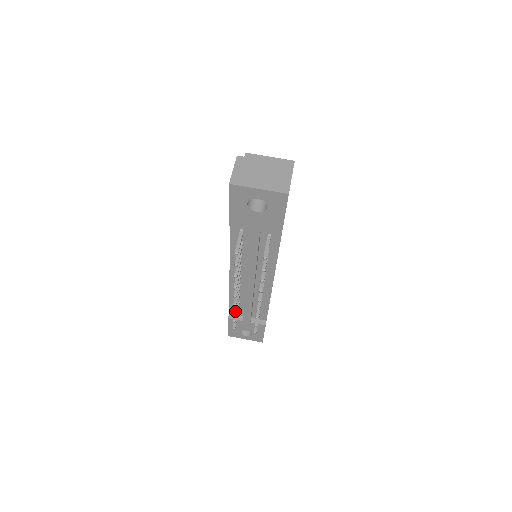
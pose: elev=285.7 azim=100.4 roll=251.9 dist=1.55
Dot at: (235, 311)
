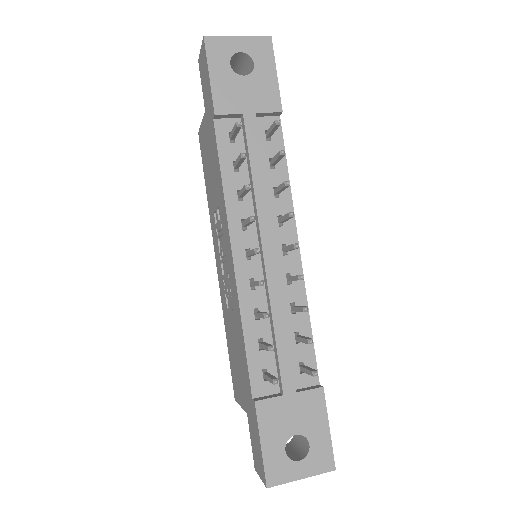
Dot at: (265, 312)
